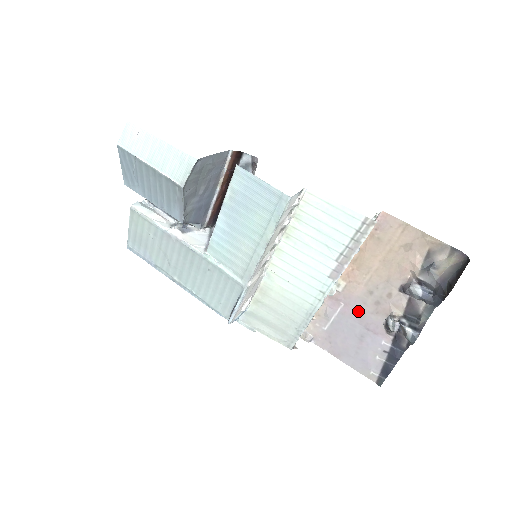
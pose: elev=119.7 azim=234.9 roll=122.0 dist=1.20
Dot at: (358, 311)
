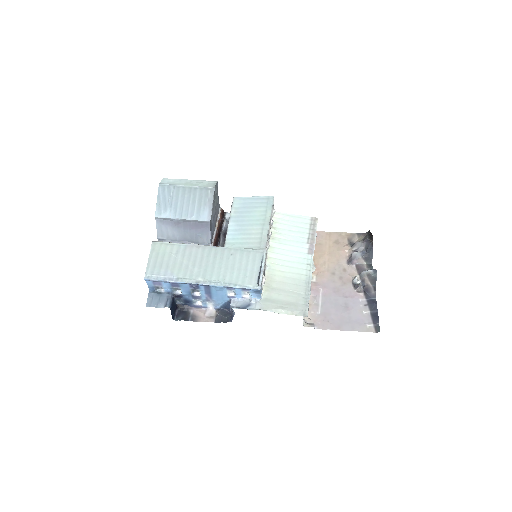
Dot at: (333, 288)
